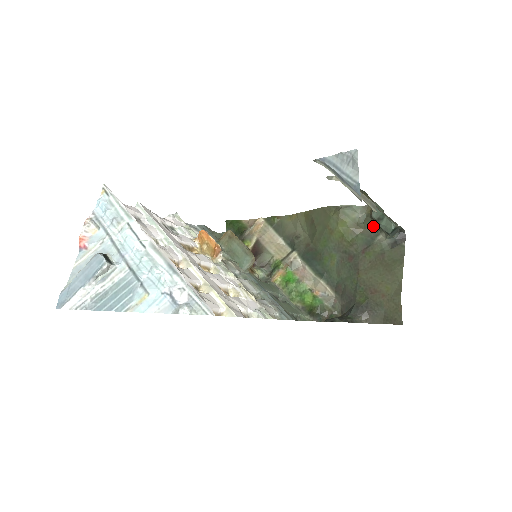
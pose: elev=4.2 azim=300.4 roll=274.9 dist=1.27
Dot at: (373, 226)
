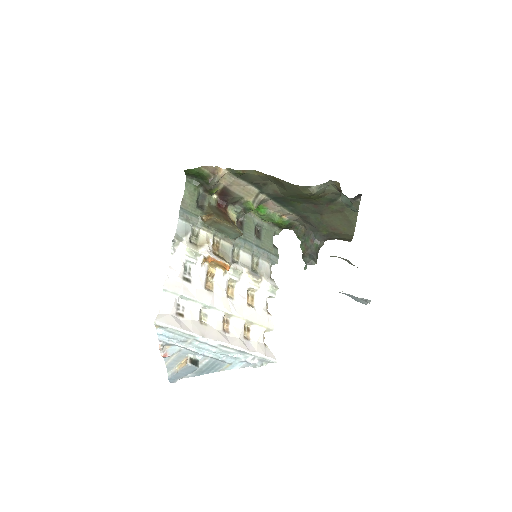
Dot at: (338, 192)
